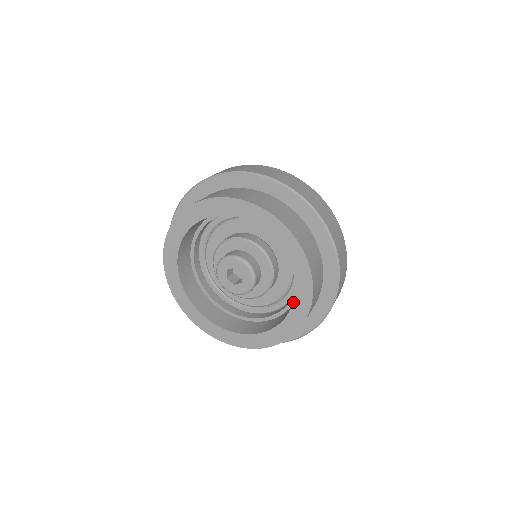
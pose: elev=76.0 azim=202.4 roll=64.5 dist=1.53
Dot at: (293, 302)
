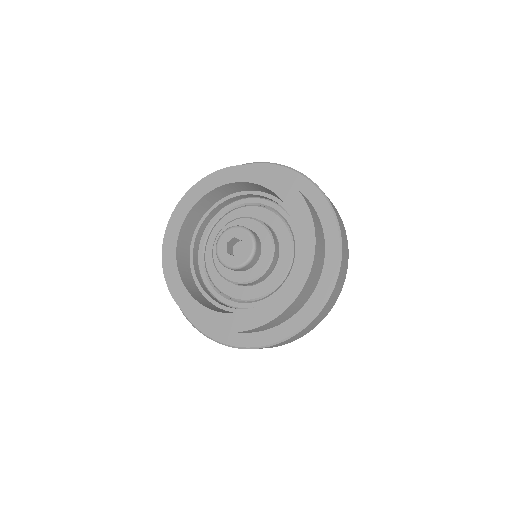
Dot at: (262, 304)
